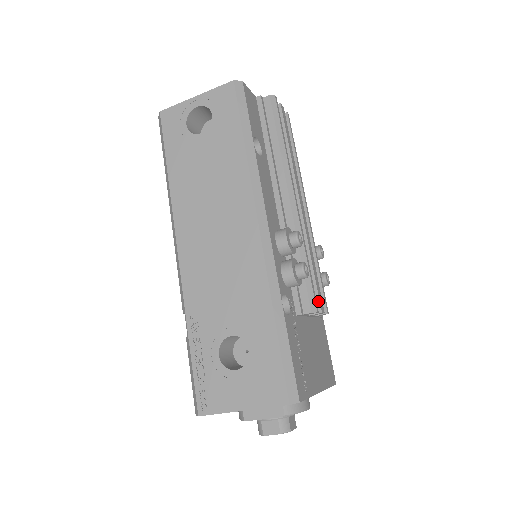
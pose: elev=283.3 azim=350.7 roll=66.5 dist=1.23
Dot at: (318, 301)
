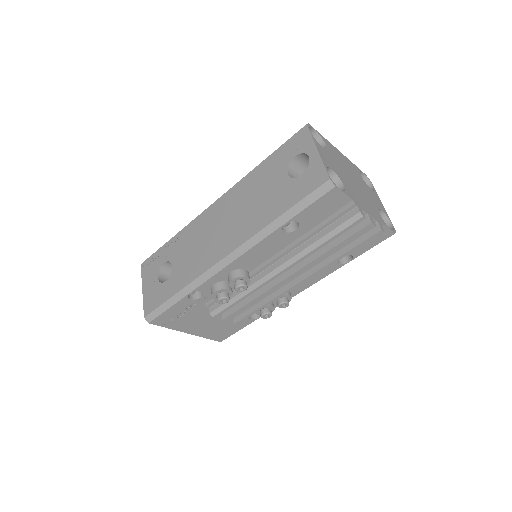
Dot at: (228, 315)
